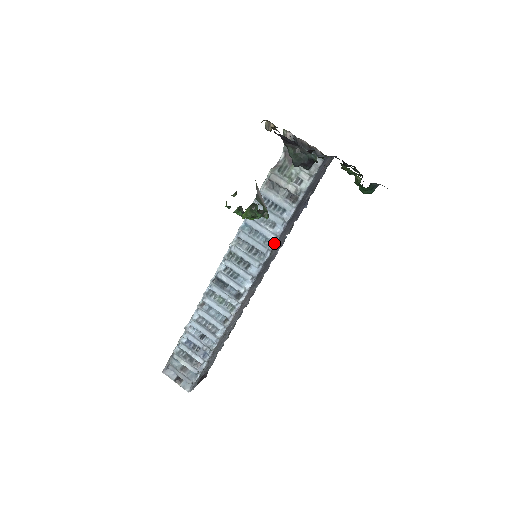
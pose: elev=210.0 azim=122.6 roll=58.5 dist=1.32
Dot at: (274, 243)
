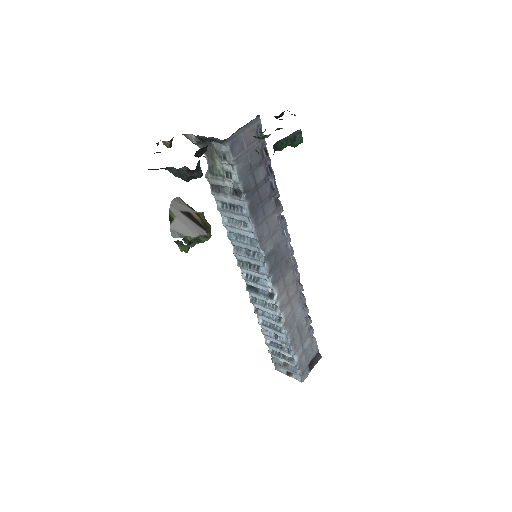
Dot at: (257, 240)
